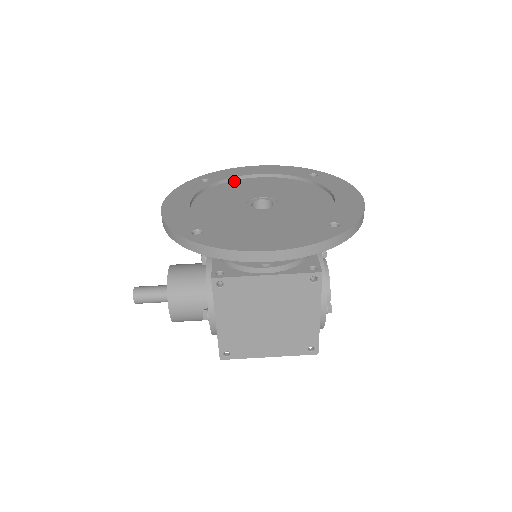
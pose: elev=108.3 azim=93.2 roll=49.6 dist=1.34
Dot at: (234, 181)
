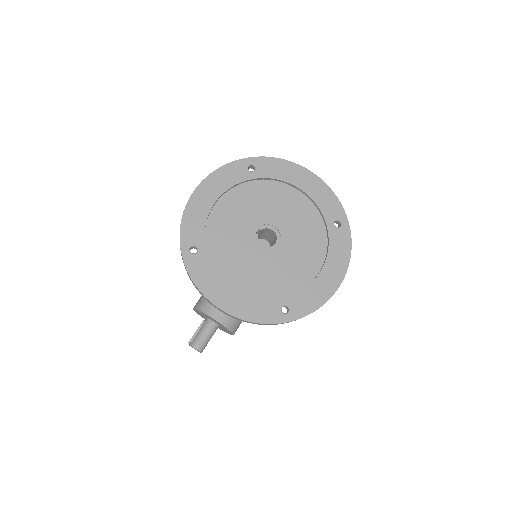
Dot at: (208, 227)
